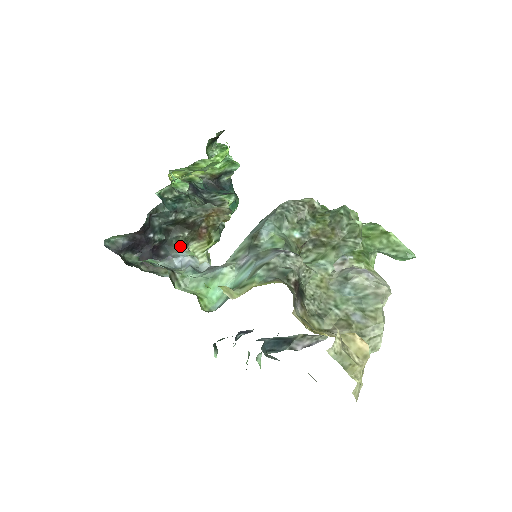
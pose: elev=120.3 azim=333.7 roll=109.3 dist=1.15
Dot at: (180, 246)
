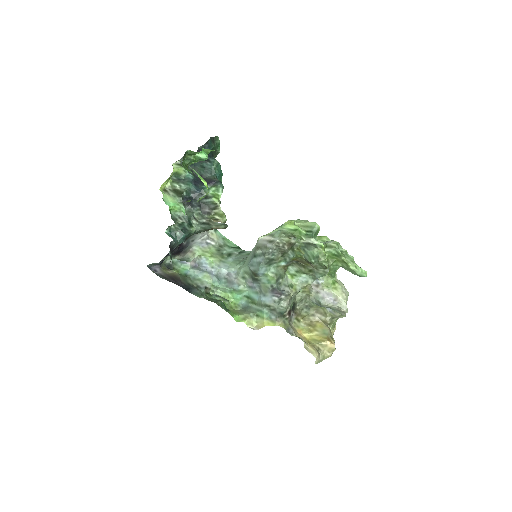
Dot at: occluded
